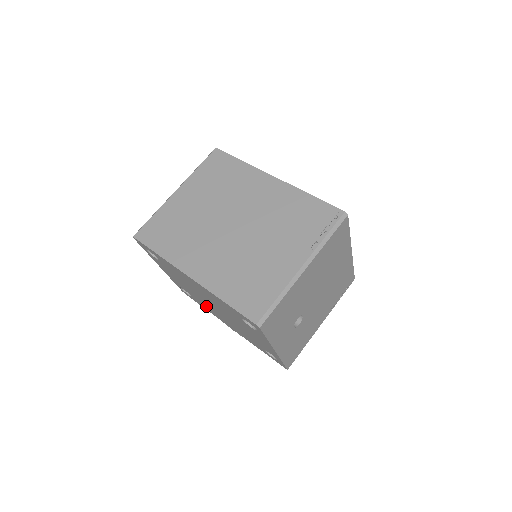
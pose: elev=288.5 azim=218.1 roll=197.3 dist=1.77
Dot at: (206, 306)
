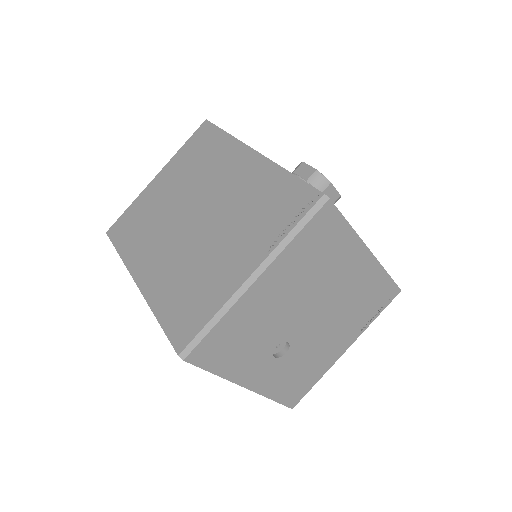
Dot at: occluded
